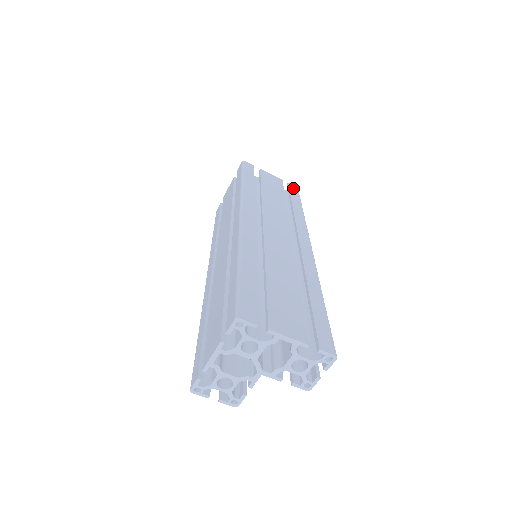
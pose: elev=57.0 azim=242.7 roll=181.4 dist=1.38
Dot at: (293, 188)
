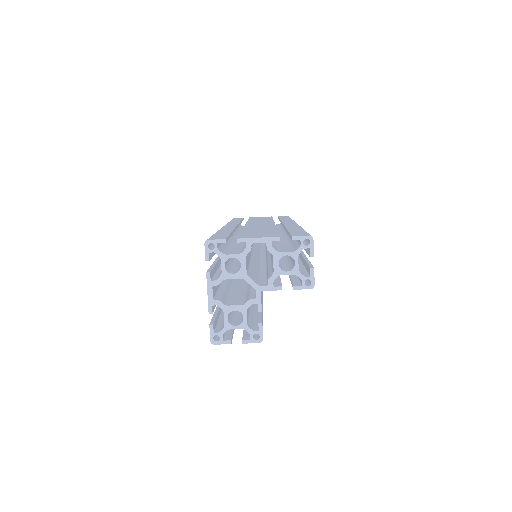
Dot at: (283, 216)
